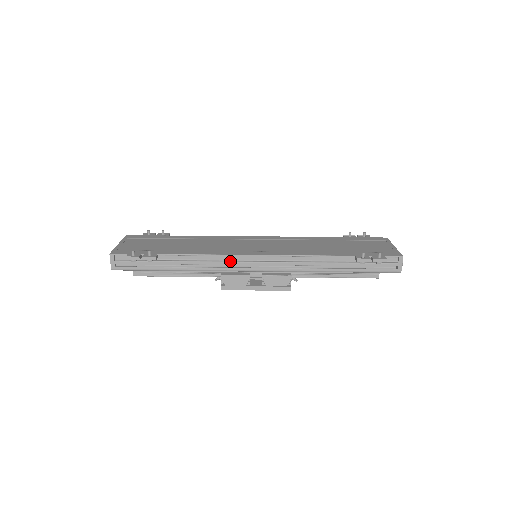
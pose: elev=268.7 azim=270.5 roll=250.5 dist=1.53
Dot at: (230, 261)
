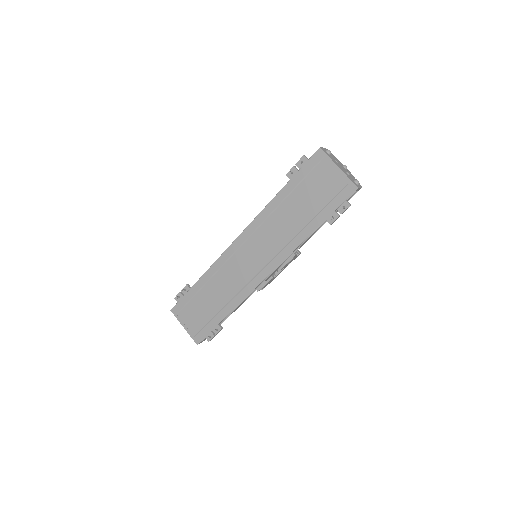
Dot at: (256, 288)
